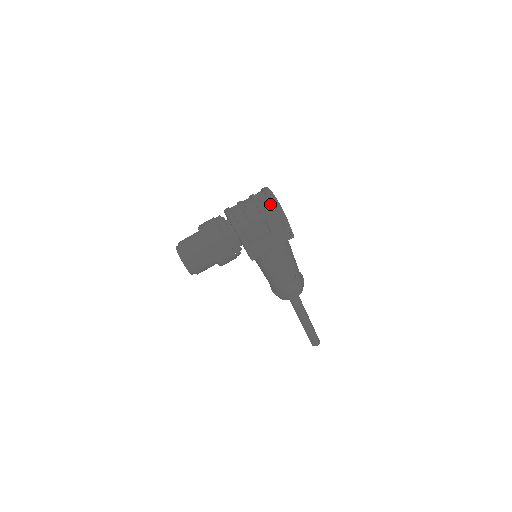
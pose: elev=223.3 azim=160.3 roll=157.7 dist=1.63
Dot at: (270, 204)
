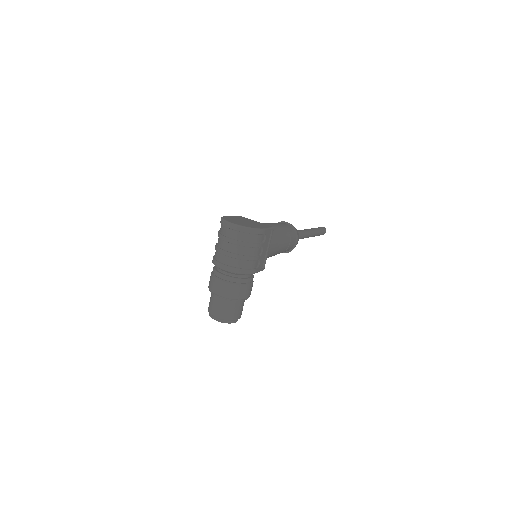
Dot at: (243, 234)
